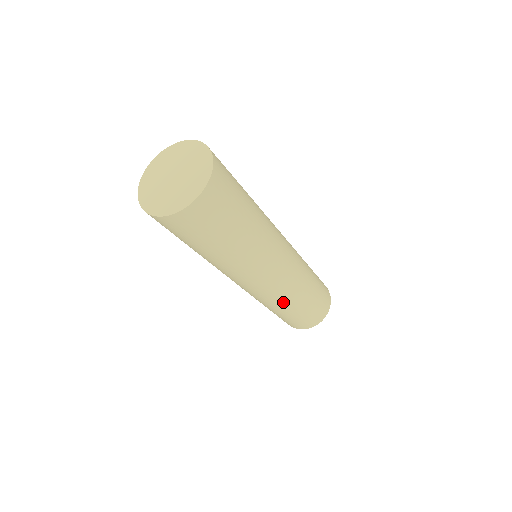
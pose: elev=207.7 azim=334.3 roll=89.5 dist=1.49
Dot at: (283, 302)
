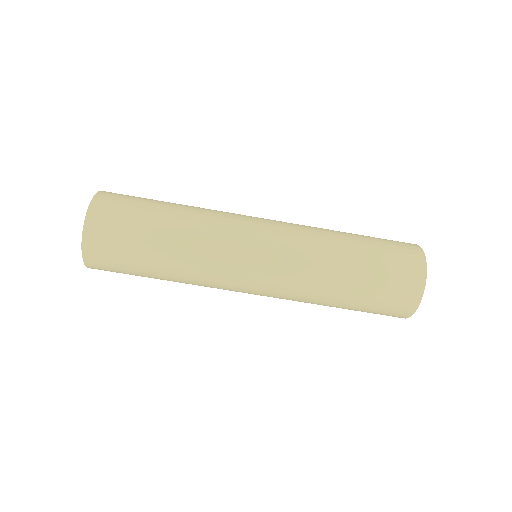
Dot at: (310, 299)
